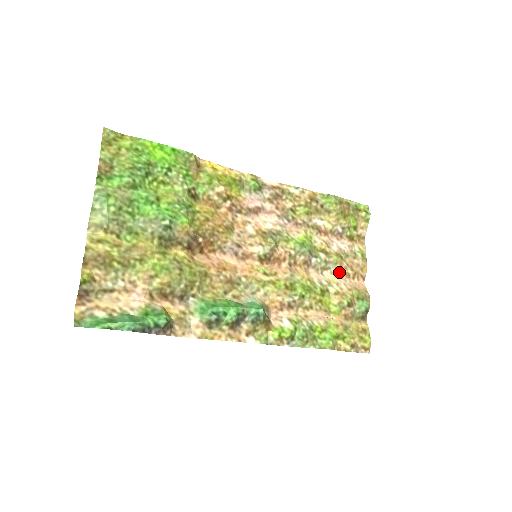
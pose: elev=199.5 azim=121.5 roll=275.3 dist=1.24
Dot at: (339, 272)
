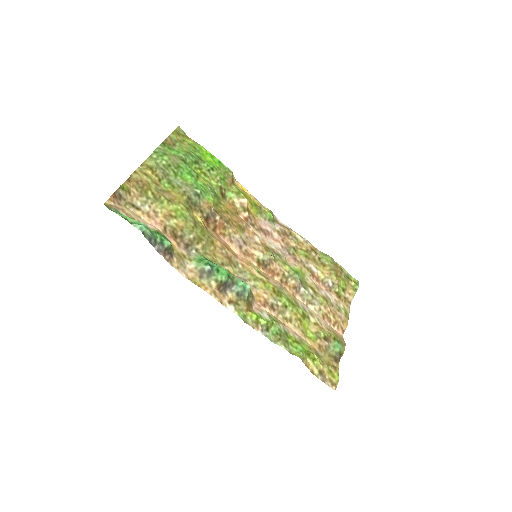
Dot at: (322, 312)
